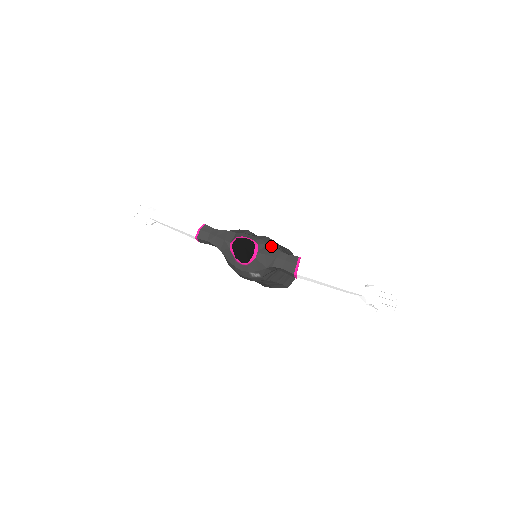
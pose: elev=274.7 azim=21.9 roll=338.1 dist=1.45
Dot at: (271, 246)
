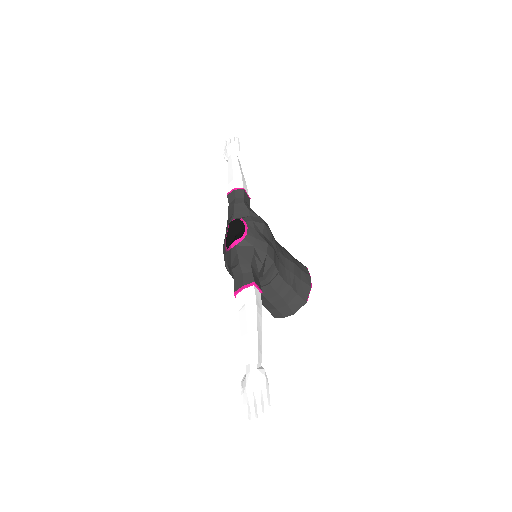
Dot at: (252, 251)
